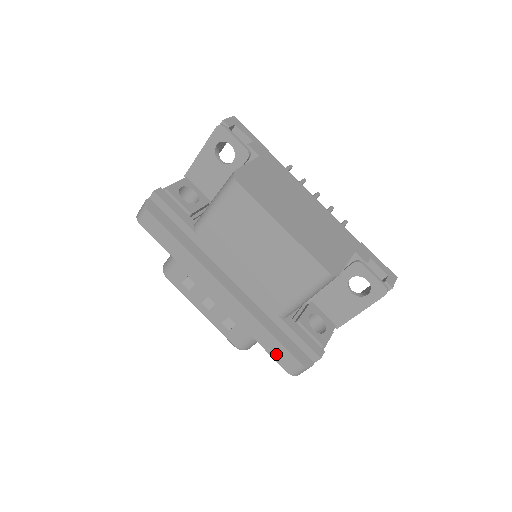
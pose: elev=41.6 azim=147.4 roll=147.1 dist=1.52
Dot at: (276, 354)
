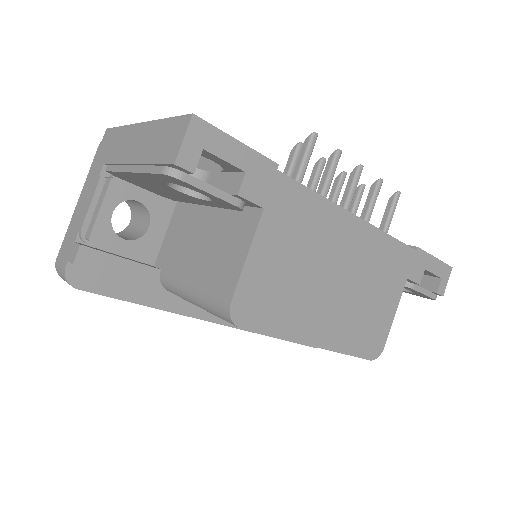
Dot at: occluded
